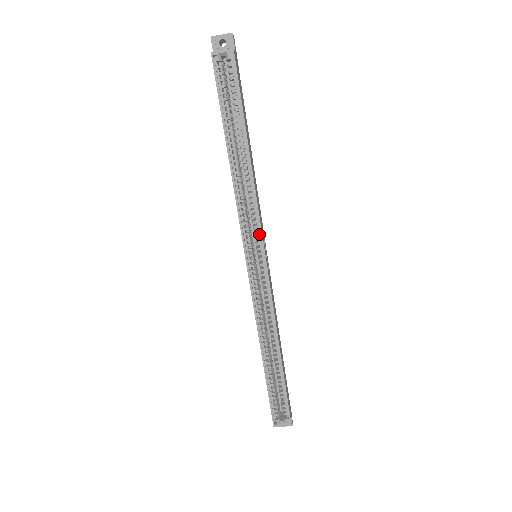
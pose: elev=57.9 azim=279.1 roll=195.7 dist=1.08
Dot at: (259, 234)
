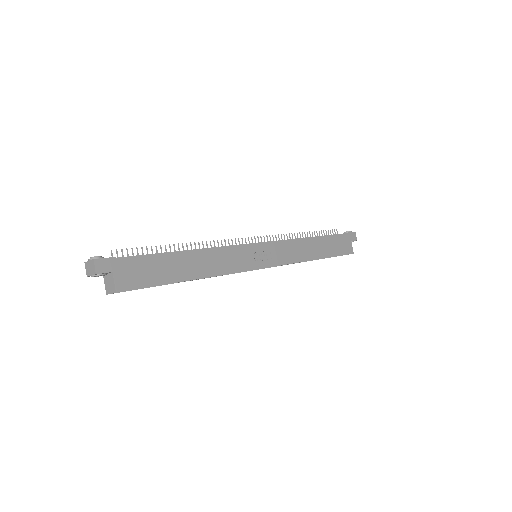
Dot at: (247, 269)
